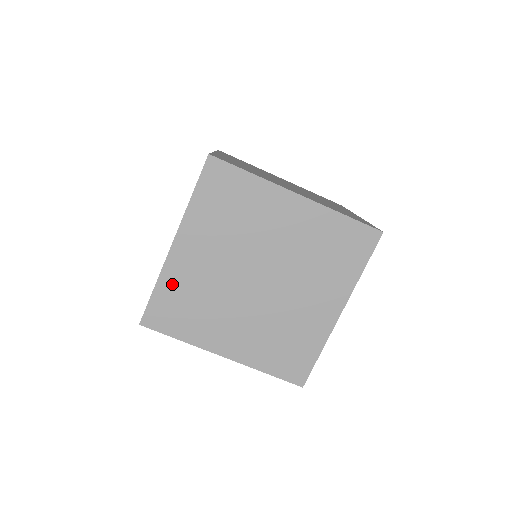
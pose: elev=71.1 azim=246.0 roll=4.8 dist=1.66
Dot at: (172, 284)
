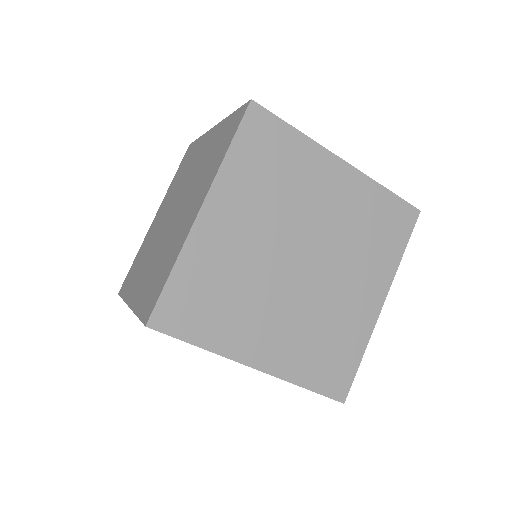
Dot at: (196, 266)
